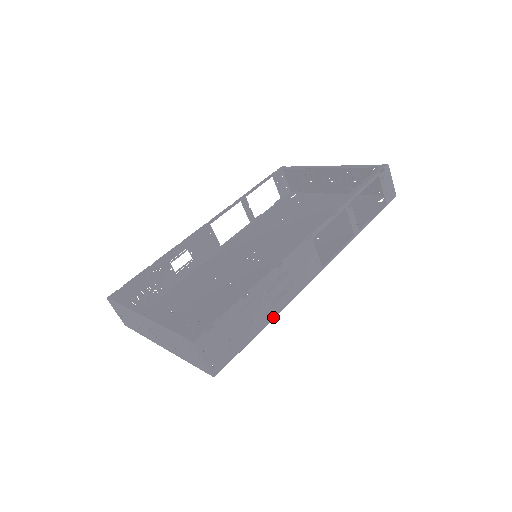
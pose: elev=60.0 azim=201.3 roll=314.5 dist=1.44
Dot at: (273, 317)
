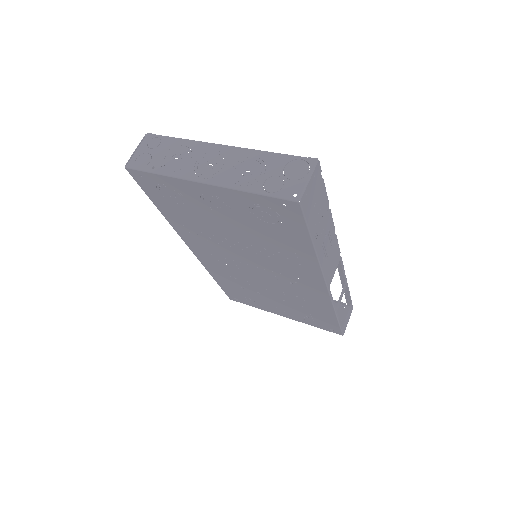
Dot at: (317, 251)
